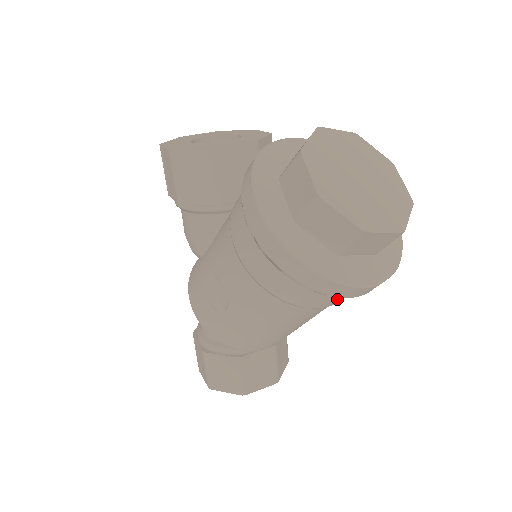
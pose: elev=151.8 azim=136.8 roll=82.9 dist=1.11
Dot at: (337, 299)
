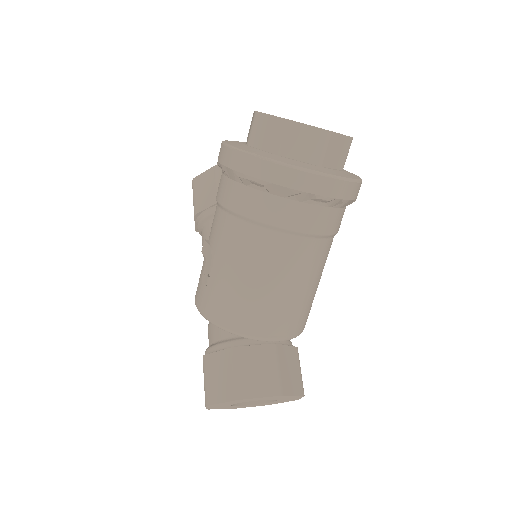
Dot at: (295, 214)
